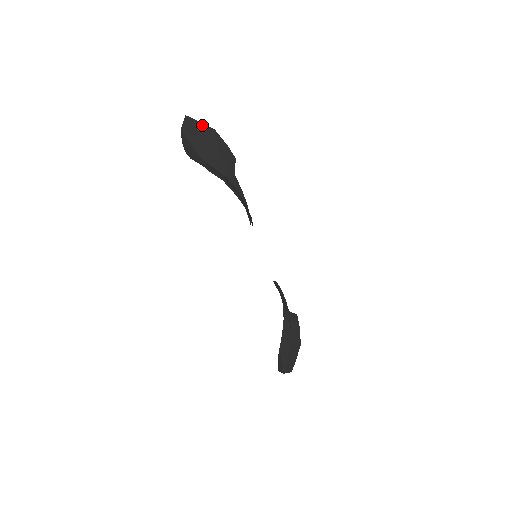
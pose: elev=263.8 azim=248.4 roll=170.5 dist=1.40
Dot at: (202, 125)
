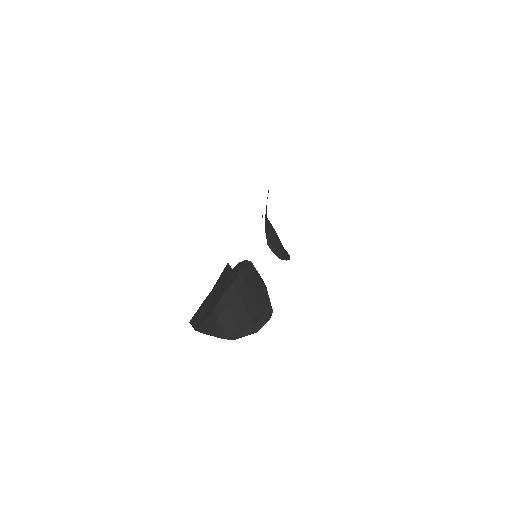
Dot at: (202, 305)
